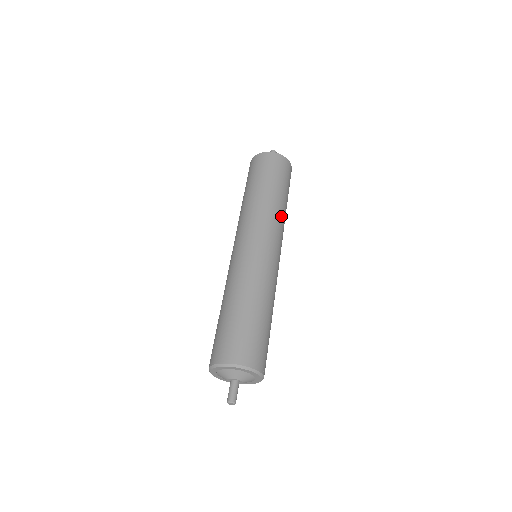
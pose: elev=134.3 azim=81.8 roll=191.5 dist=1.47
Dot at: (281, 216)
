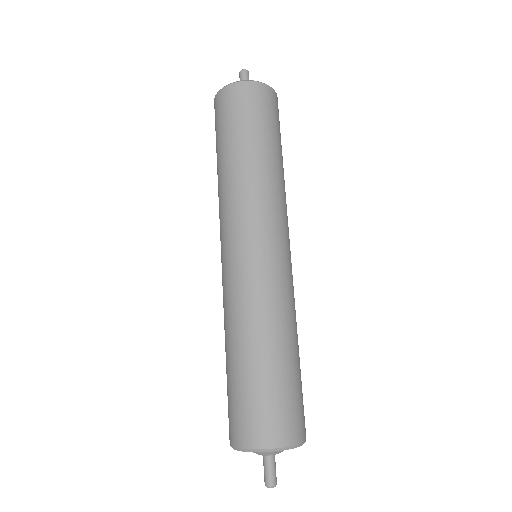
Dot at: (282, 189)
